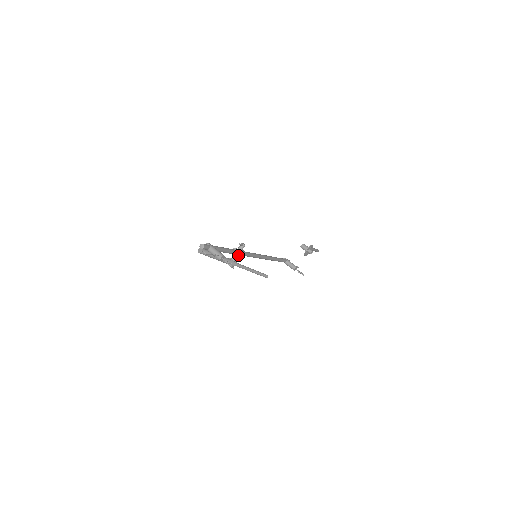
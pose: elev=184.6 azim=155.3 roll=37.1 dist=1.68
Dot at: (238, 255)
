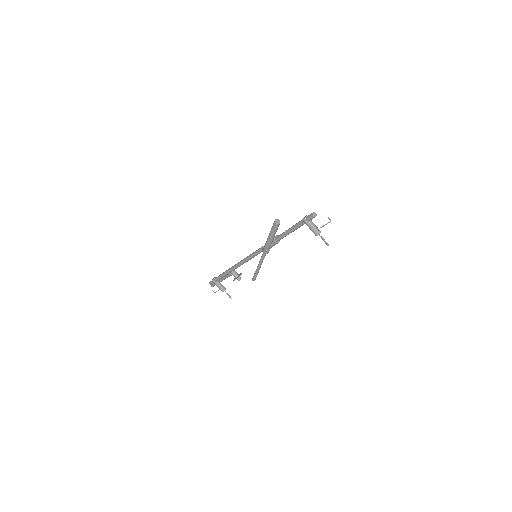
Dot at: occluded
